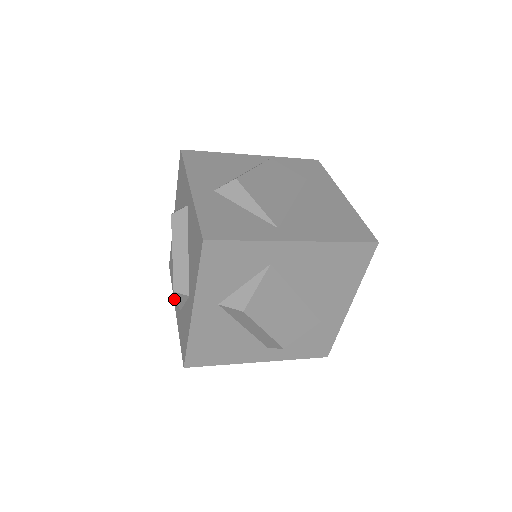
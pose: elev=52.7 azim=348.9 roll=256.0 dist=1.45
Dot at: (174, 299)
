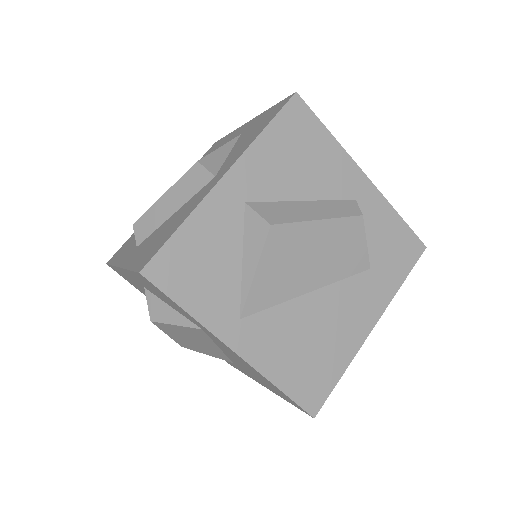
Dot at: occluded
